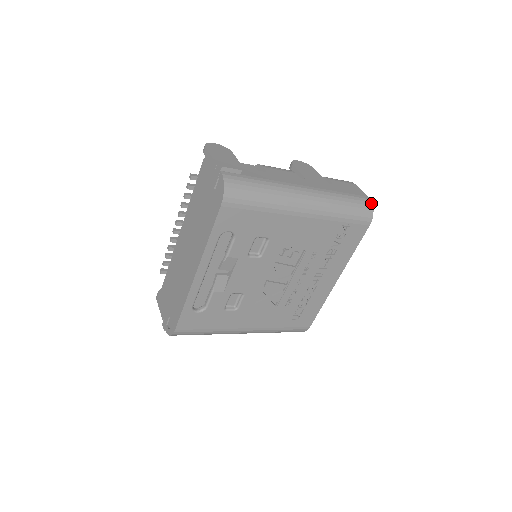
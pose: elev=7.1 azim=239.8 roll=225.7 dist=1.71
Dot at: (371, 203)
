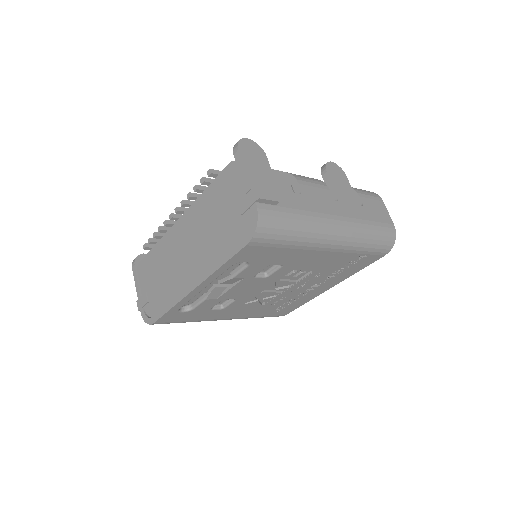
Dot at: (395, 234)
